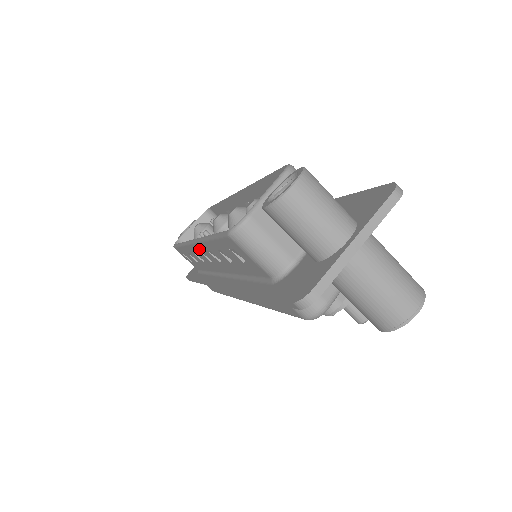
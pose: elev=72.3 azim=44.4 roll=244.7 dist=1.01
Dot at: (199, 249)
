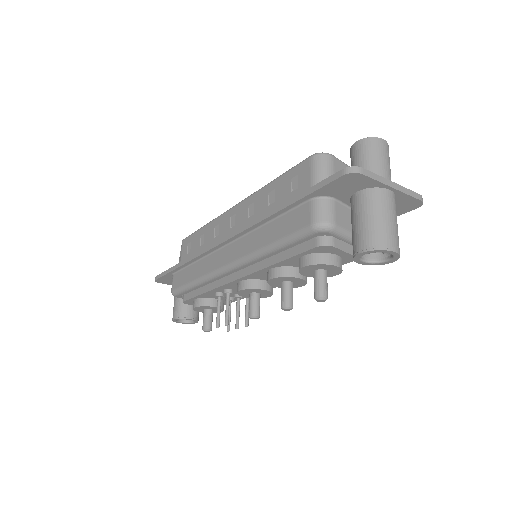
Dot at: (235, 211)
